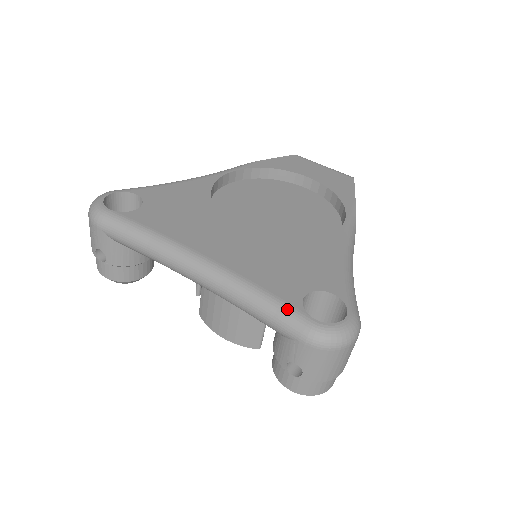
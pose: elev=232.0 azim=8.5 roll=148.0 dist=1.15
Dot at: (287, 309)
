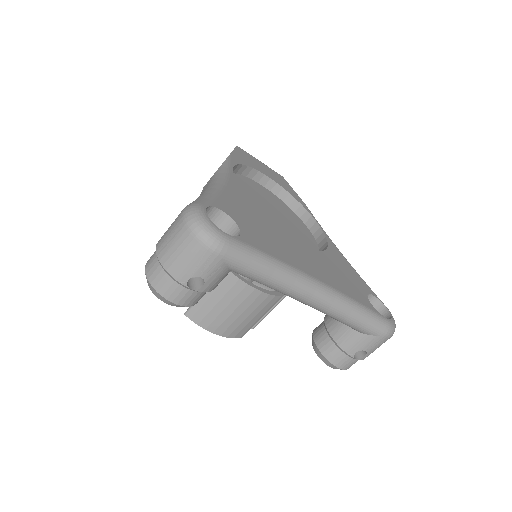
Dot at: (375, 315)
